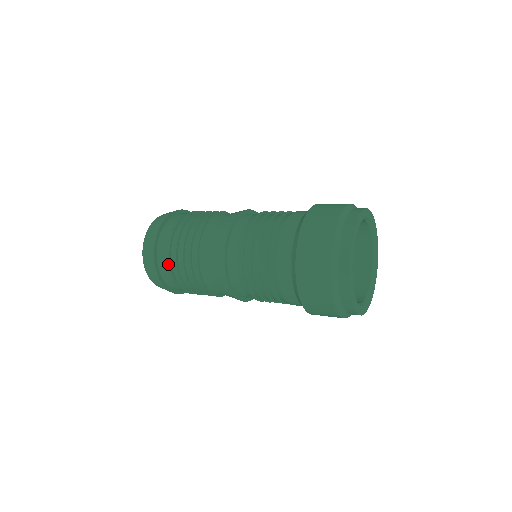
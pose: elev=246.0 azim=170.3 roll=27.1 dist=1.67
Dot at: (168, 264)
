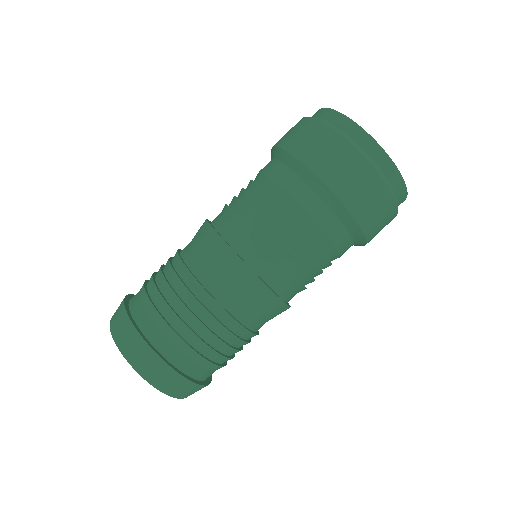
Dot at: (195, 356)
